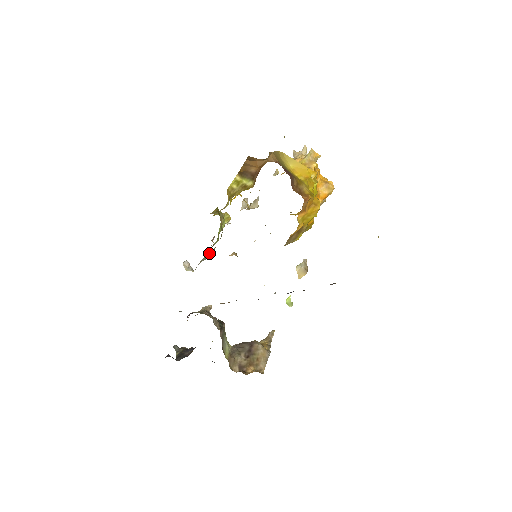
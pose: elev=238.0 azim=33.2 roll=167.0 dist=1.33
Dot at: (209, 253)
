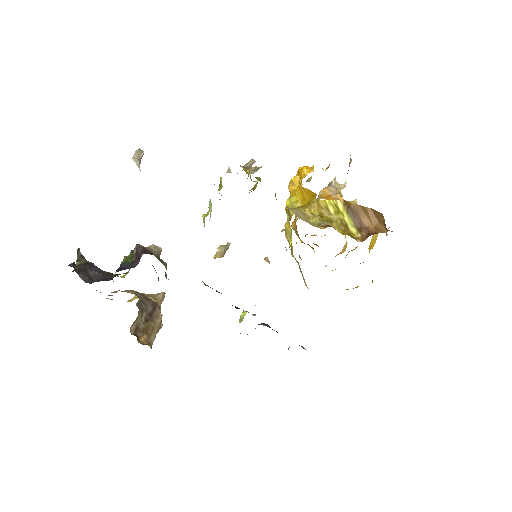
Dot at: occluded
